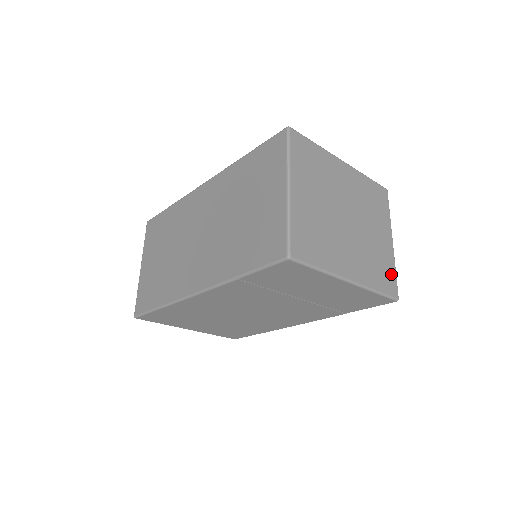
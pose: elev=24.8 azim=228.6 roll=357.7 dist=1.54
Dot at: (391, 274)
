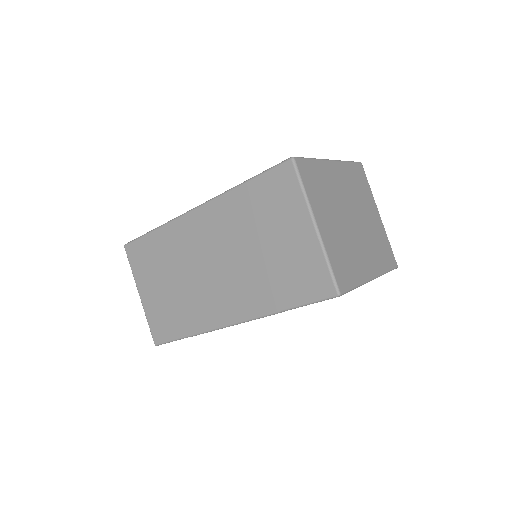
Dot at: (388, 247)
